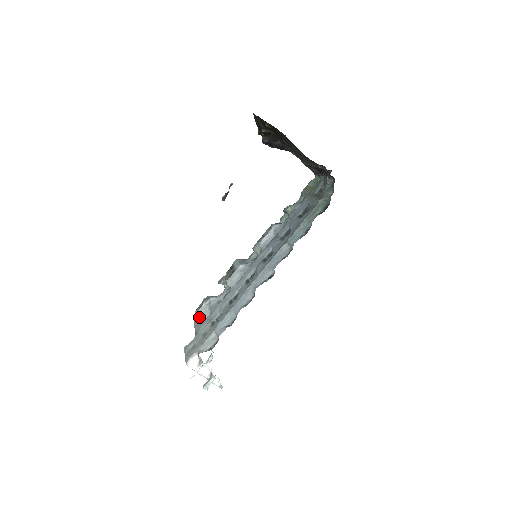
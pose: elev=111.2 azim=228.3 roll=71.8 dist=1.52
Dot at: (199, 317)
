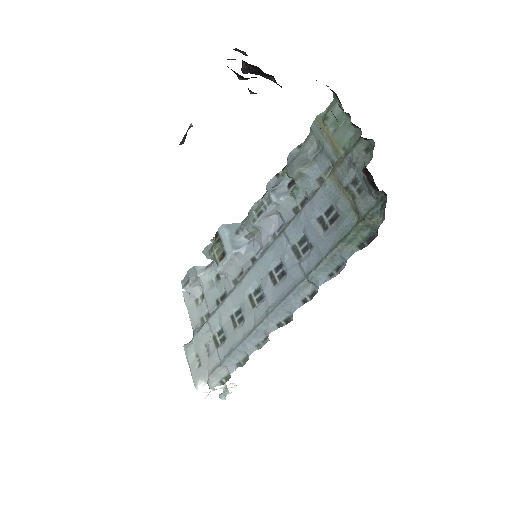
Dot at: (188, 293)
